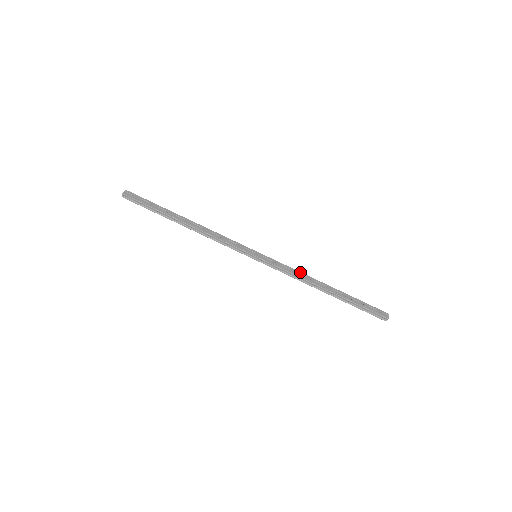
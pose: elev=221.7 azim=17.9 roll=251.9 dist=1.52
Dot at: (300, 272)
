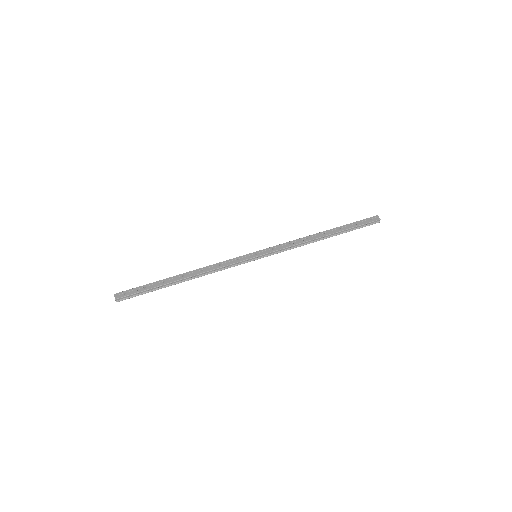
Dot at: (296, 240)
